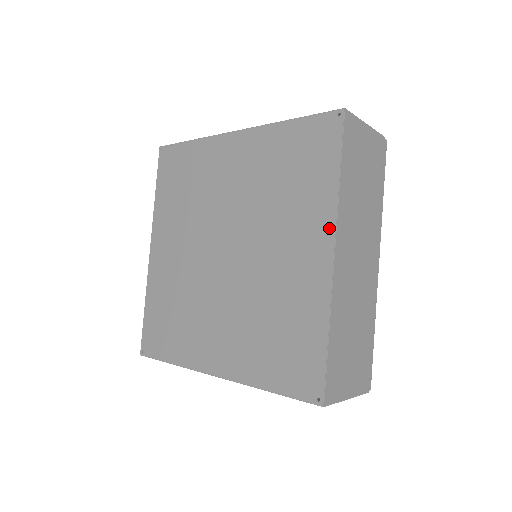
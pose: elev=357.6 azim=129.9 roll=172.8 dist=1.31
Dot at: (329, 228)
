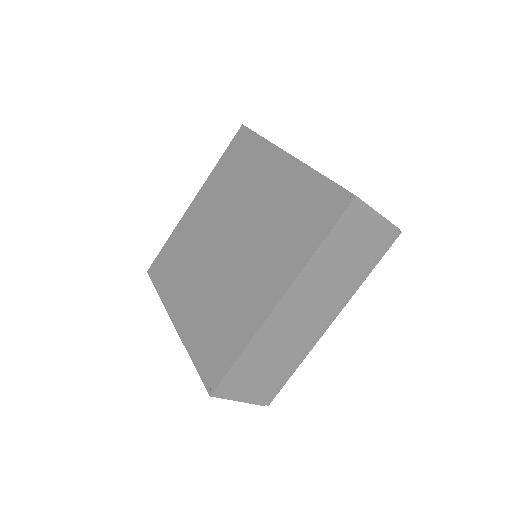
Dot at: (288, 280)
